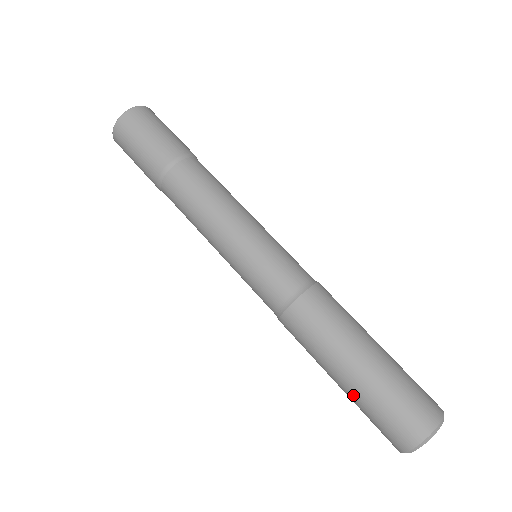
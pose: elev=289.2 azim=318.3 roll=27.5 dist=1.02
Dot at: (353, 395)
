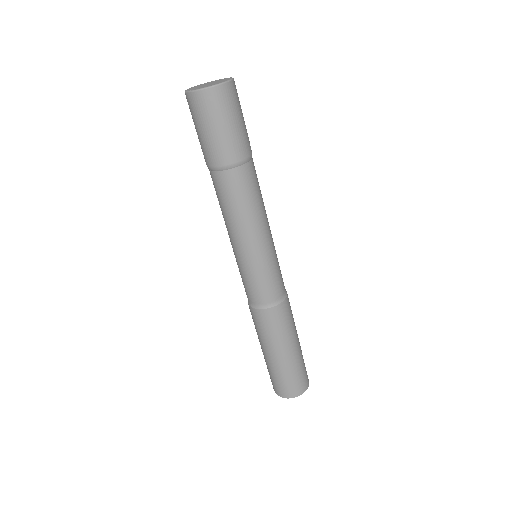
Dot at: occluded
